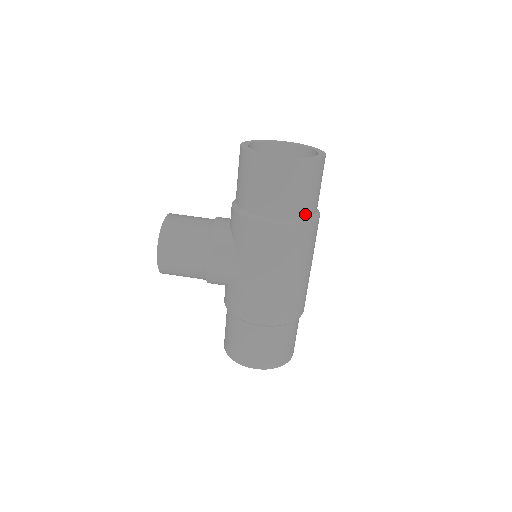
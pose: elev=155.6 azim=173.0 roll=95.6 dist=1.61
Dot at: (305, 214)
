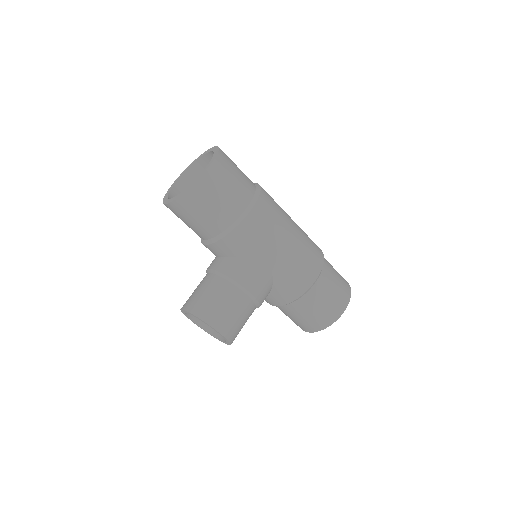
Dot at: (253, 186)
